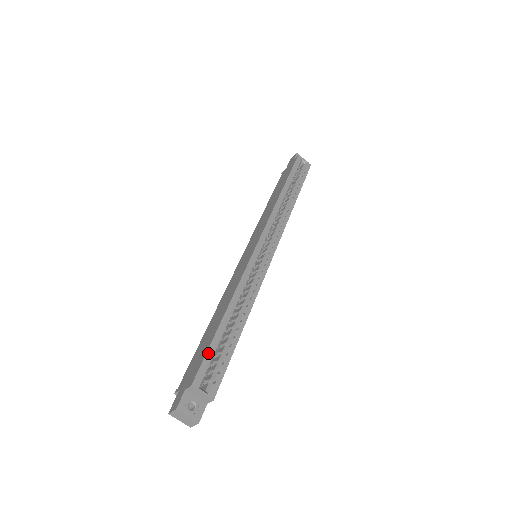
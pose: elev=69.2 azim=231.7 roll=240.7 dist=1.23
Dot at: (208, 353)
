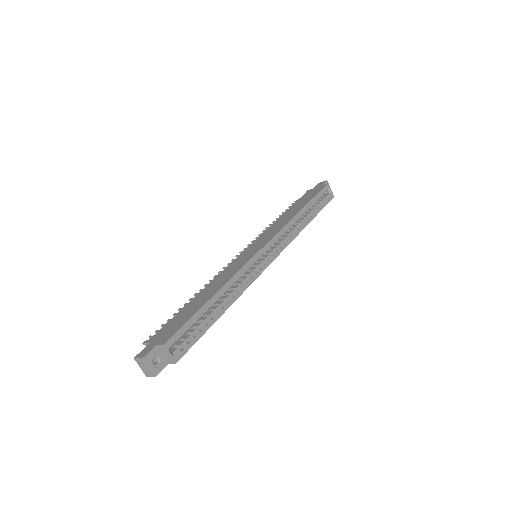
Dot at: (187, 323)
